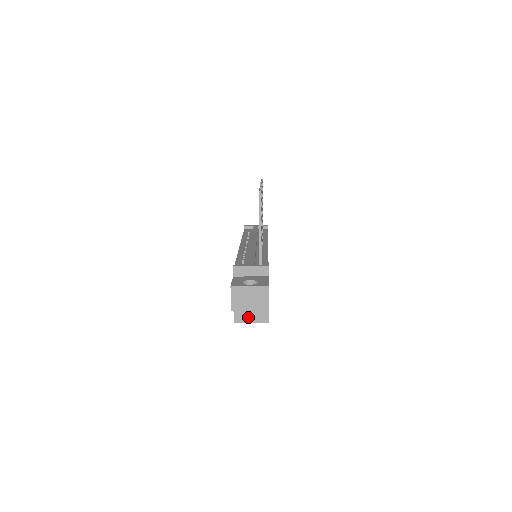
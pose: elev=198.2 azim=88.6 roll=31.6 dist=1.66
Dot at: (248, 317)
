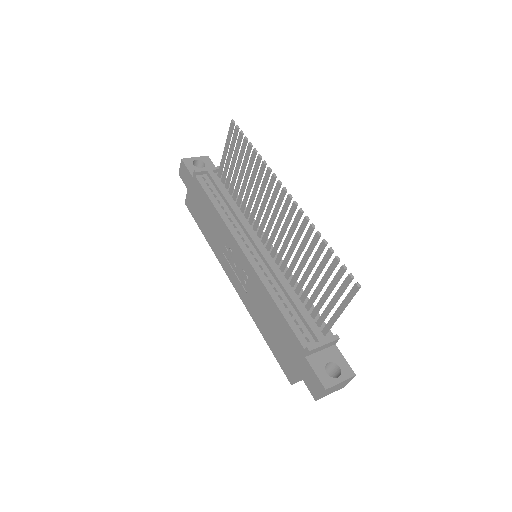
Dot at: occluded
